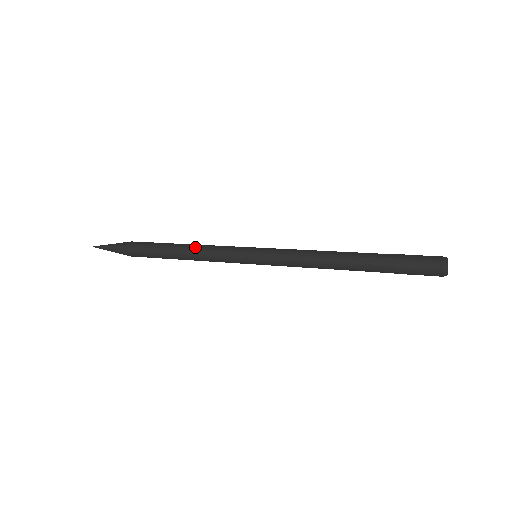
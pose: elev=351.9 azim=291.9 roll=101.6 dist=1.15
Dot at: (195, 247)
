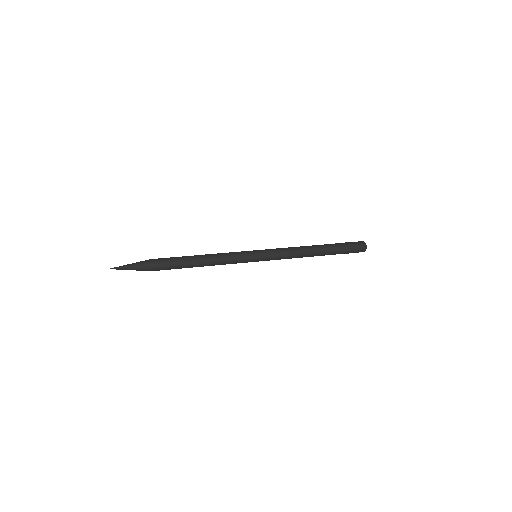
Dot at: (212, 260)
